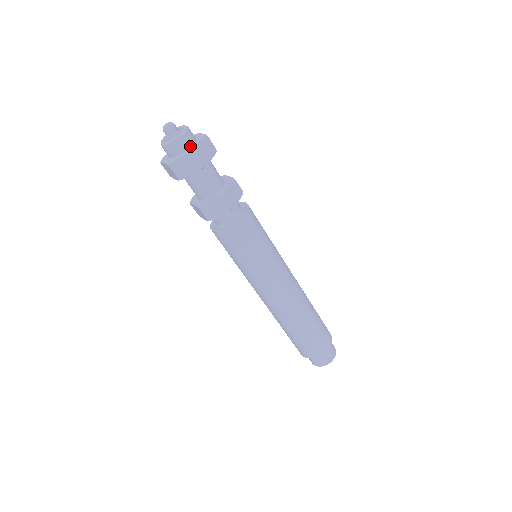
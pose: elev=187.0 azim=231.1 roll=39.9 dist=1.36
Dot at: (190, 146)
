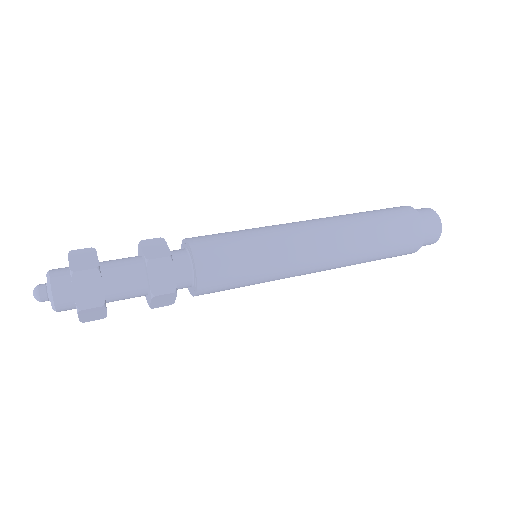
Dot at: (73, 297)
